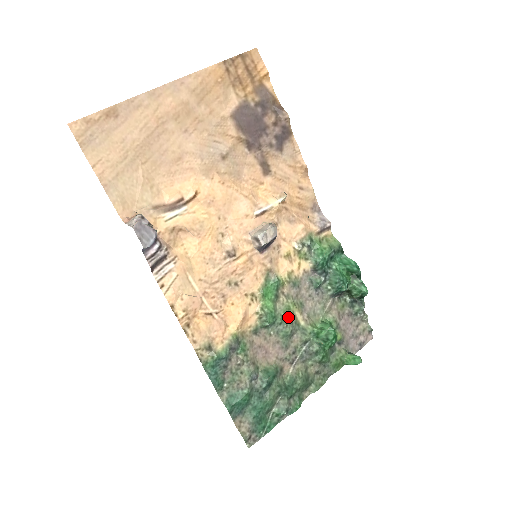
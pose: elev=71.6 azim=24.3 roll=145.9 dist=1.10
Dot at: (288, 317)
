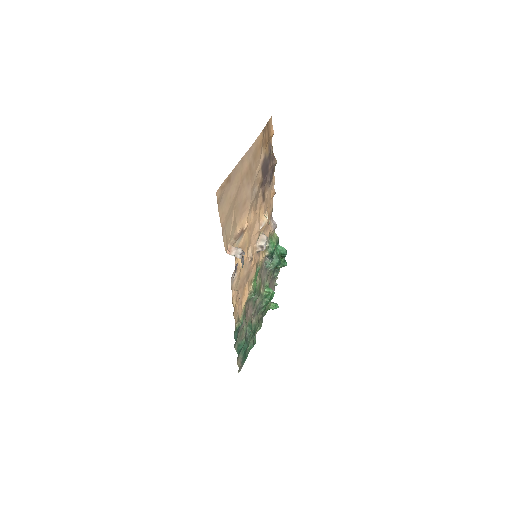
Dot at: (259, 289)
